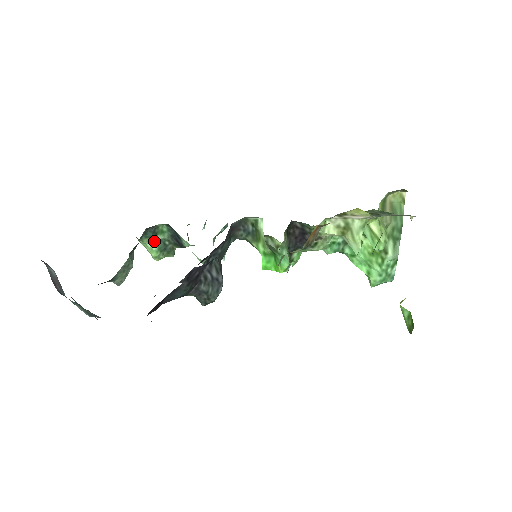
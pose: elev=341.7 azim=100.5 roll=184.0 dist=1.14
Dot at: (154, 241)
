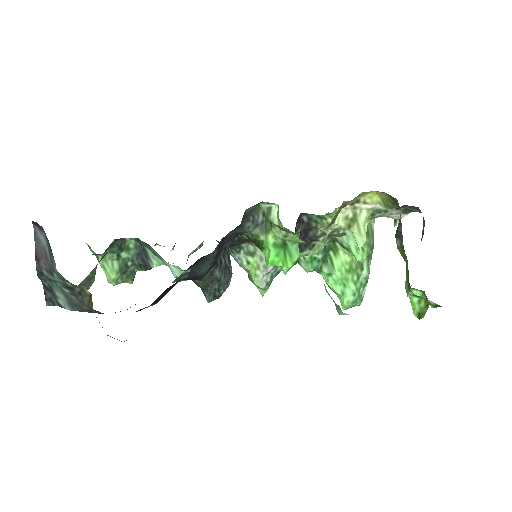
Dot at: (116, 259)
